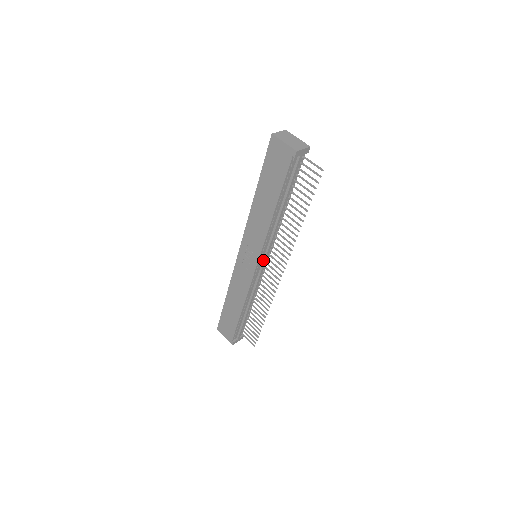
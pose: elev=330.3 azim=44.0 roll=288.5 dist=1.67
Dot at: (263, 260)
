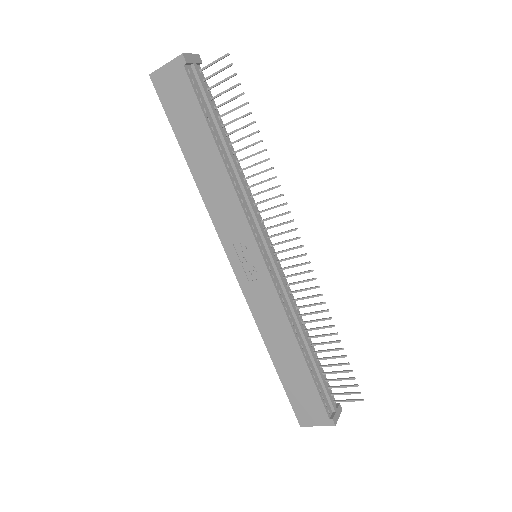
Dot at: (265, 246)
